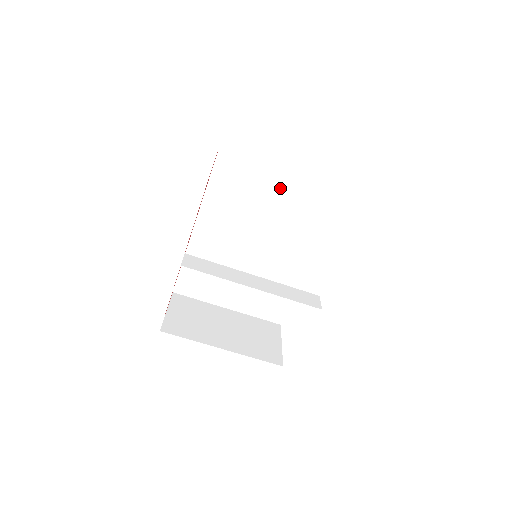
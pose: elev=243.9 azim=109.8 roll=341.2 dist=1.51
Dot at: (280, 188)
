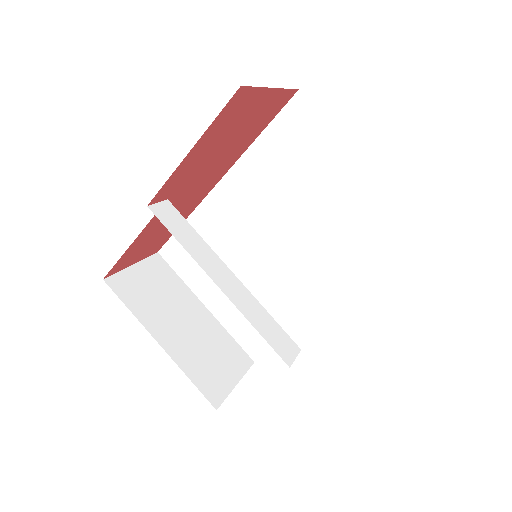
Dot at: (335, 193)
